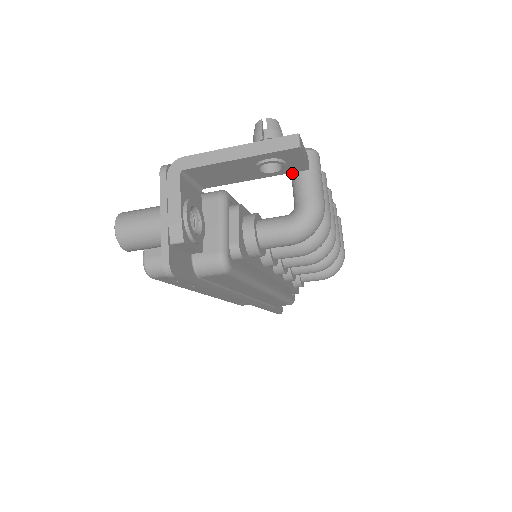
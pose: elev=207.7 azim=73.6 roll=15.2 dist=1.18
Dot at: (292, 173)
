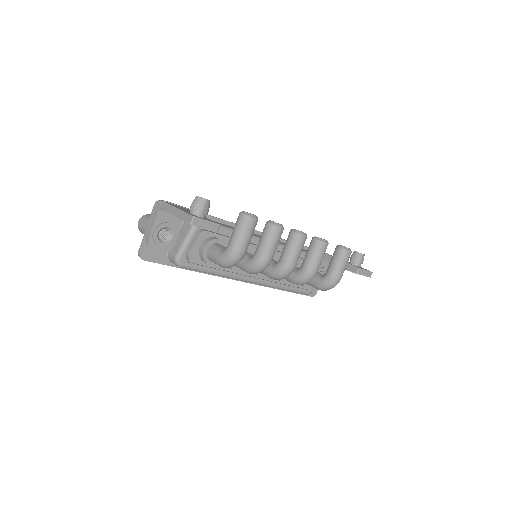
Dot at: occluded
